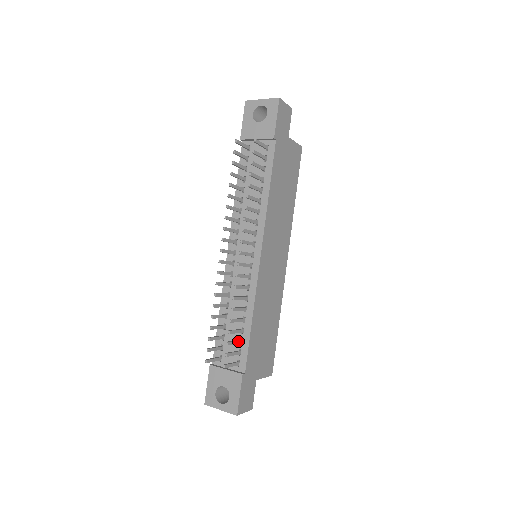
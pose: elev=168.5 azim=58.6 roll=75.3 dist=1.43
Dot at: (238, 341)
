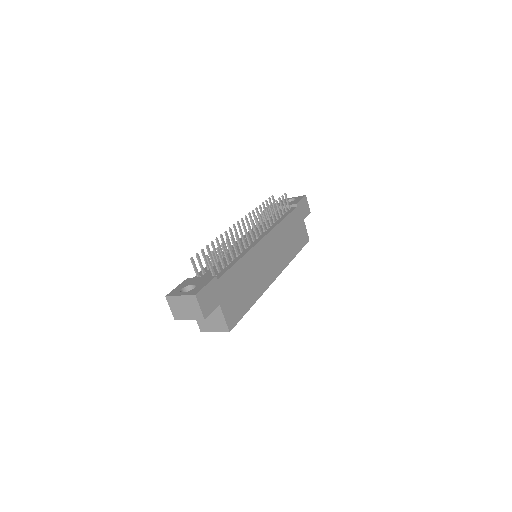
Dot at: (223, 262)
